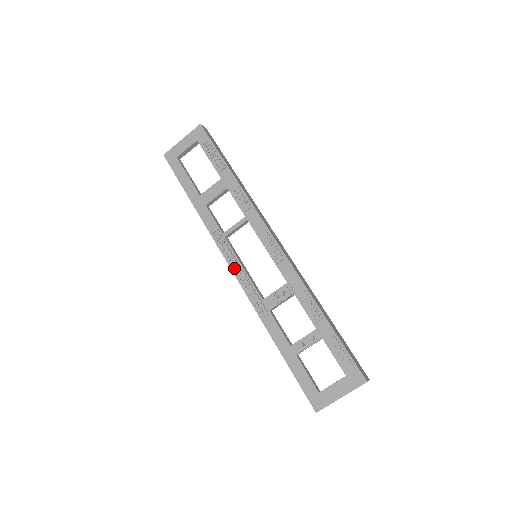
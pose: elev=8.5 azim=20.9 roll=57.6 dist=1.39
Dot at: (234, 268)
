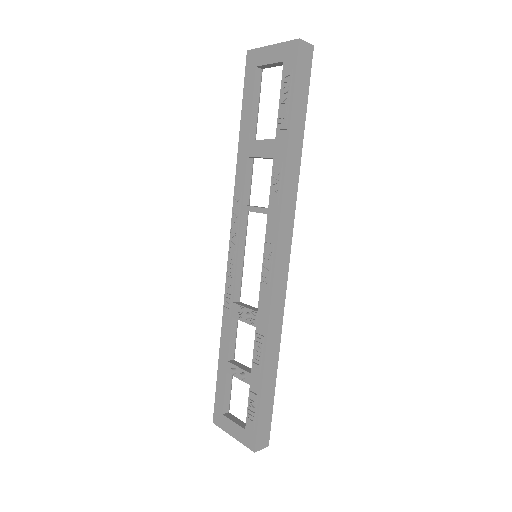
Dot at: (230, 250)
